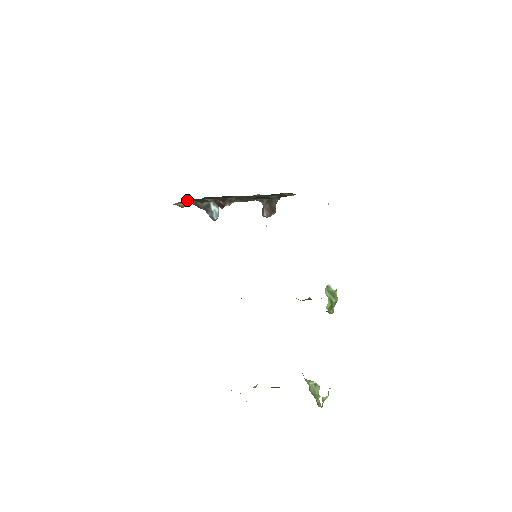
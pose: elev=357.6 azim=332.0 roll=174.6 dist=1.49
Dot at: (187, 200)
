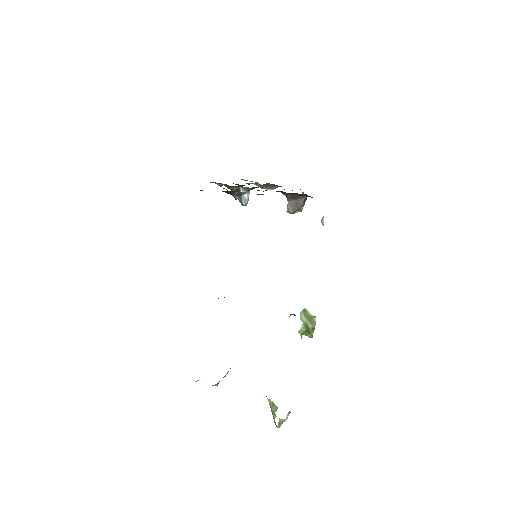
Dot at: occluded
